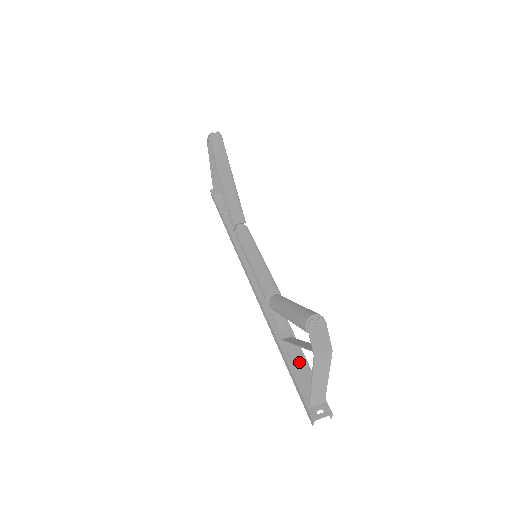
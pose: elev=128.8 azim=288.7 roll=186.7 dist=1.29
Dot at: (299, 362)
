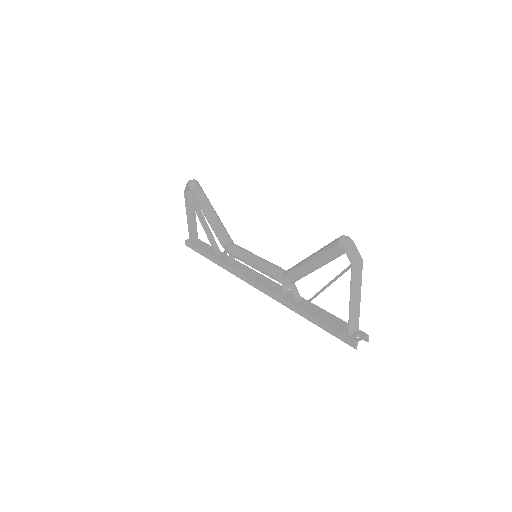
Dot at: (324, 314)
